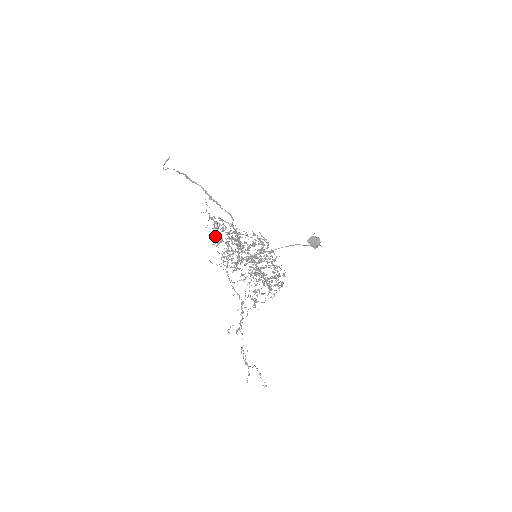
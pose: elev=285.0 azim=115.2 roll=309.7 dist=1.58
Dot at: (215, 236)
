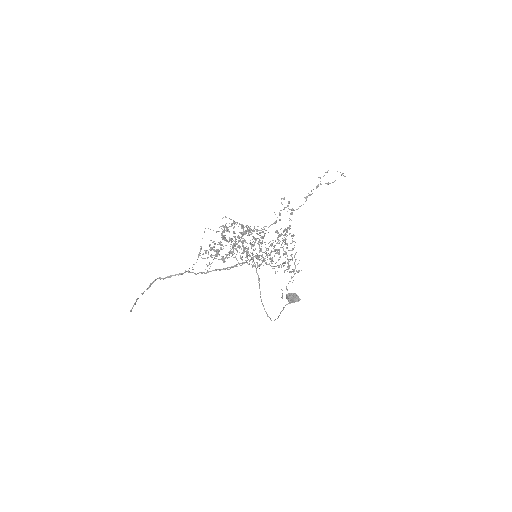
Dot at: occluded
